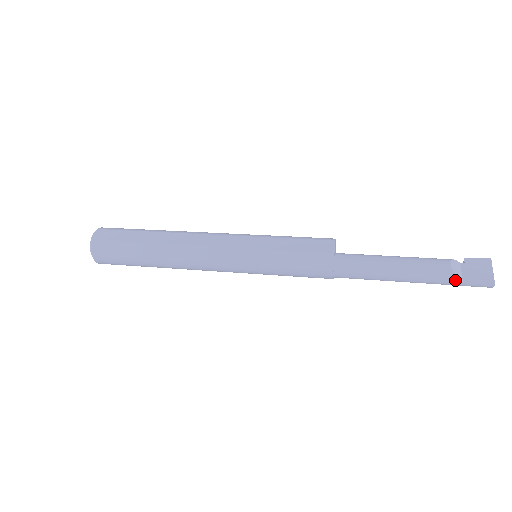
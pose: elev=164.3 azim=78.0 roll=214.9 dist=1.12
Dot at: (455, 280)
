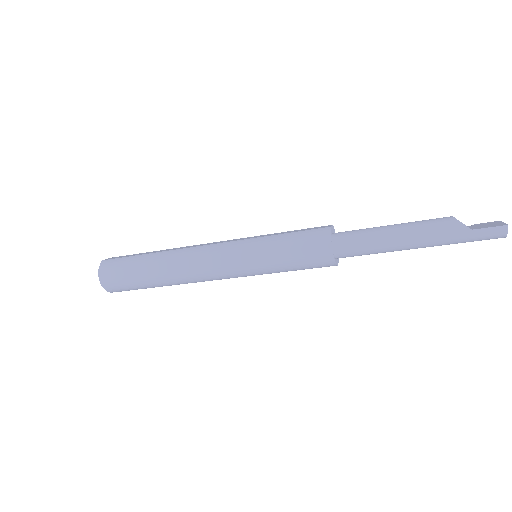
Dot at: (461, 227)
